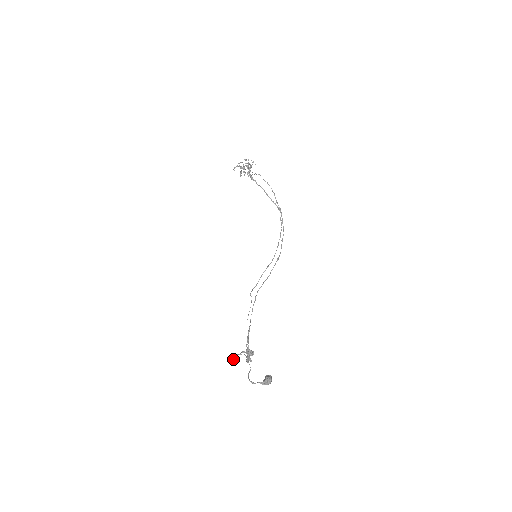
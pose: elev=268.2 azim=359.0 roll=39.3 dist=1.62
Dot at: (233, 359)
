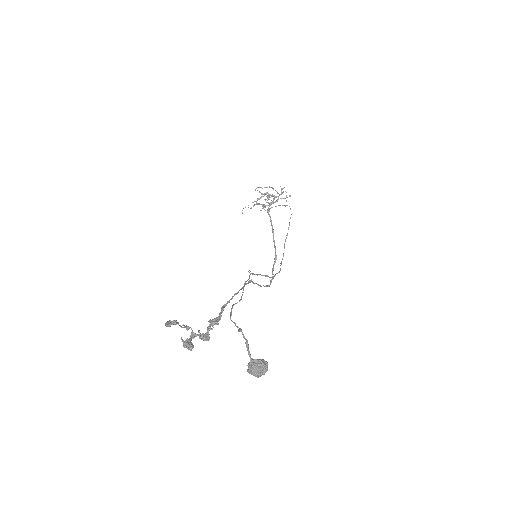
Dot at: (167, 322)
